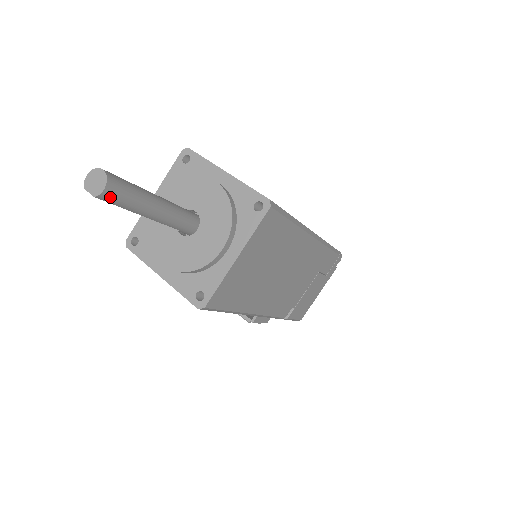
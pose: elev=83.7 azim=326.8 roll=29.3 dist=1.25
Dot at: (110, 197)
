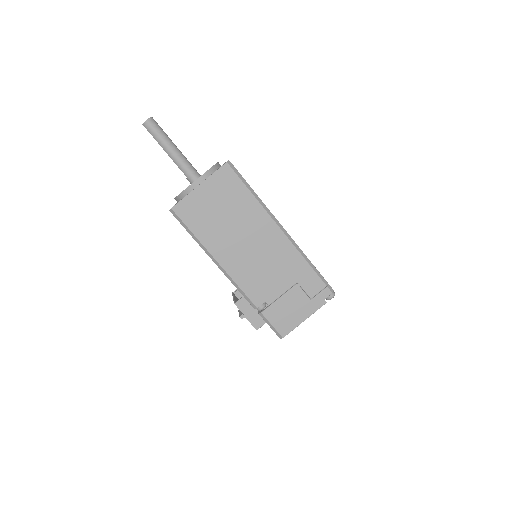
Dot at: (148, 127)
